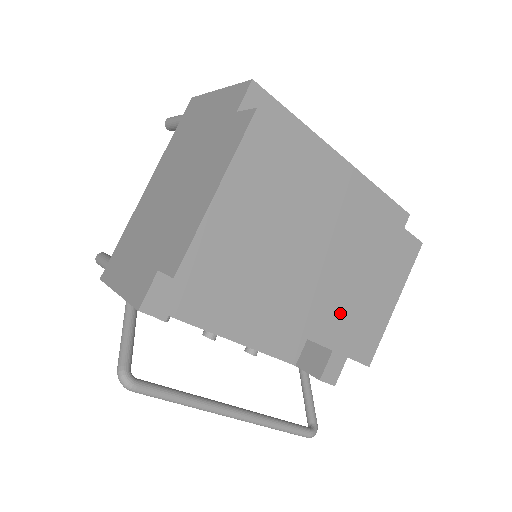
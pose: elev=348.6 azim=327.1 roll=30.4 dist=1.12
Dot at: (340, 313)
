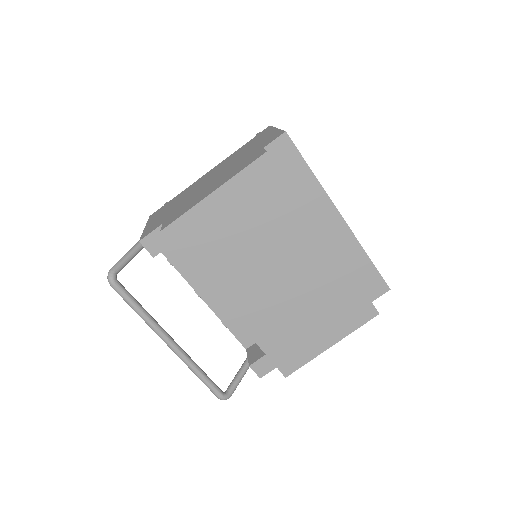
Dot at: (276, 323)
